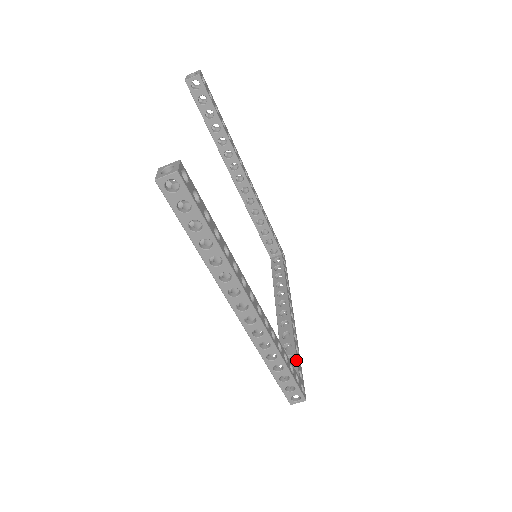
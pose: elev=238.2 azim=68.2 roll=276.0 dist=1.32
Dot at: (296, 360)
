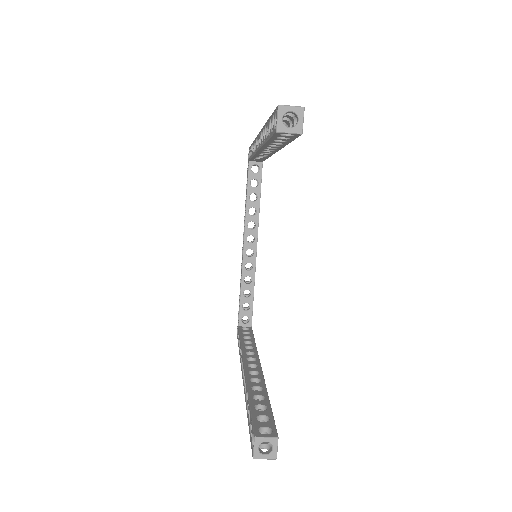
Dot at: (252, 310)
